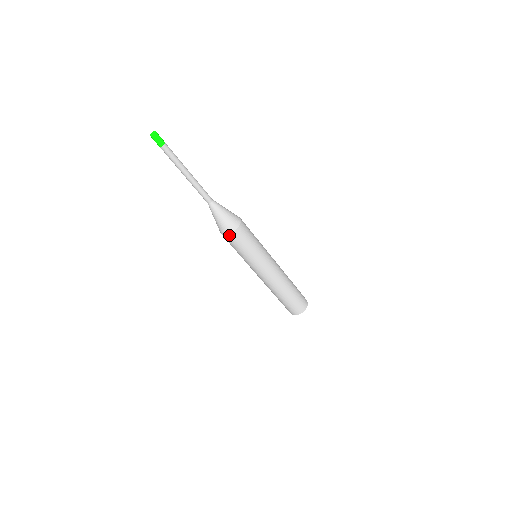
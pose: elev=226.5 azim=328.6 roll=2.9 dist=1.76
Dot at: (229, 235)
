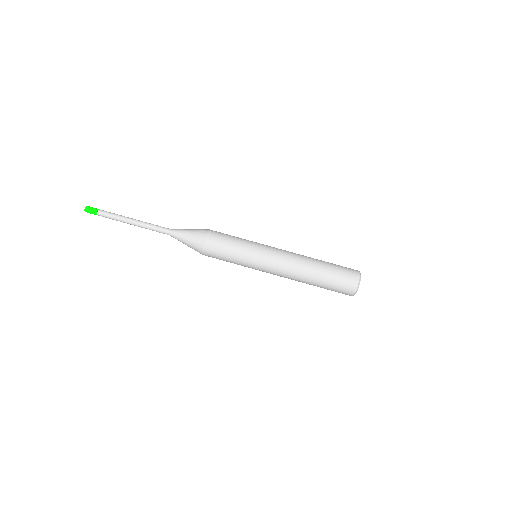
Dot at: (205, 243)
